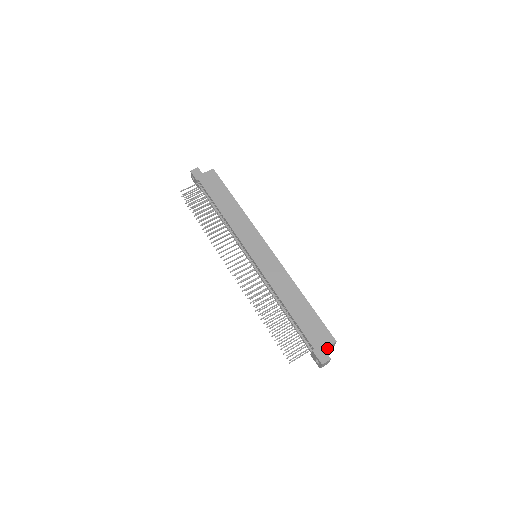
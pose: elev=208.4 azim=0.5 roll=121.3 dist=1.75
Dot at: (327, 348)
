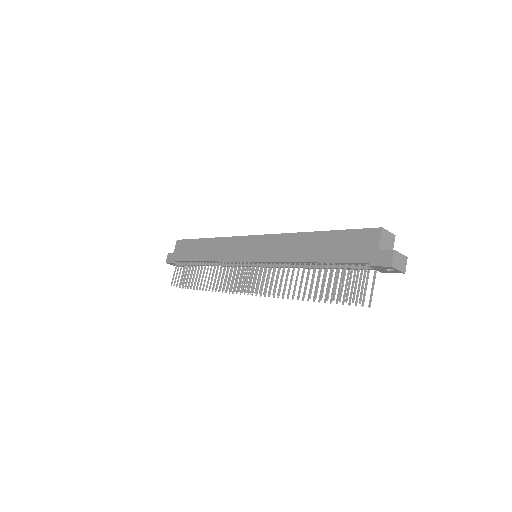
Dot at: (384, 246)
